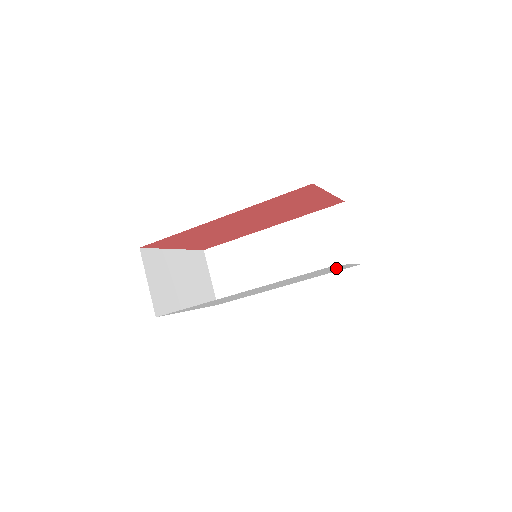
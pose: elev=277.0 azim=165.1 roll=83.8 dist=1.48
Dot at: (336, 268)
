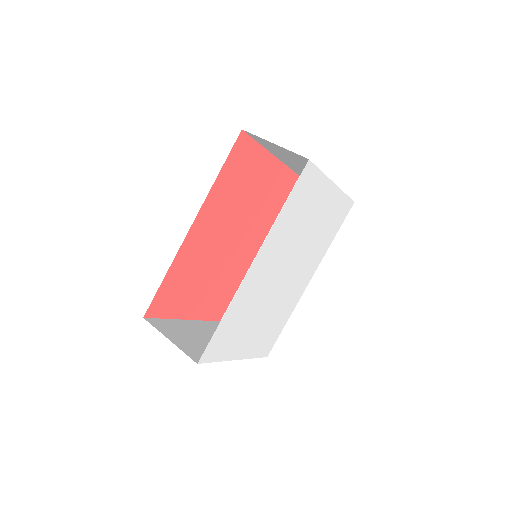
Dot at: (325, 198)
